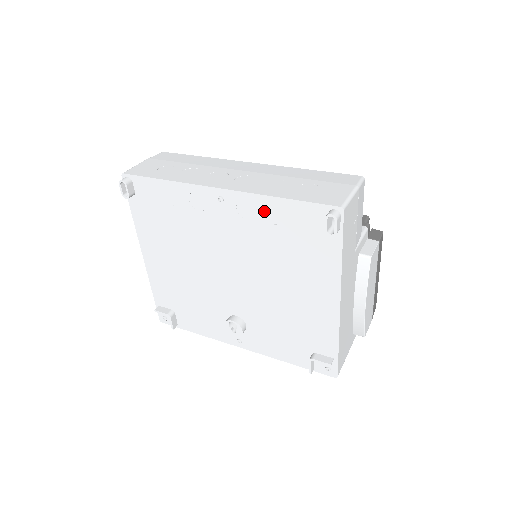
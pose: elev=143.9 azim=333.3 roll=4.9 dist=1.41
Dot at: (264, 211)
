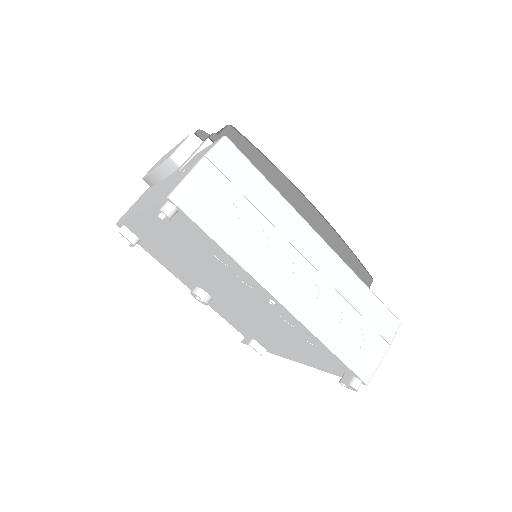
Dot at: (304, 334)
